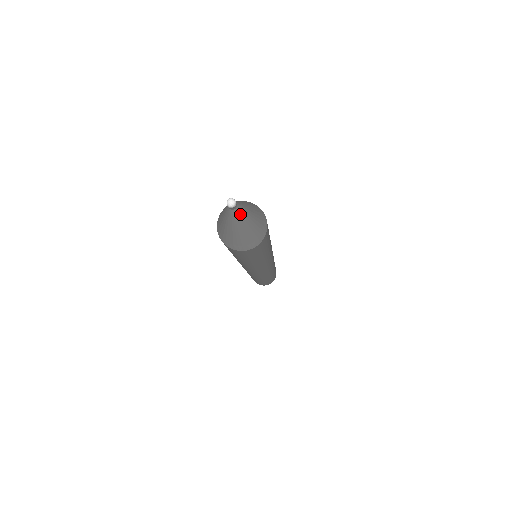
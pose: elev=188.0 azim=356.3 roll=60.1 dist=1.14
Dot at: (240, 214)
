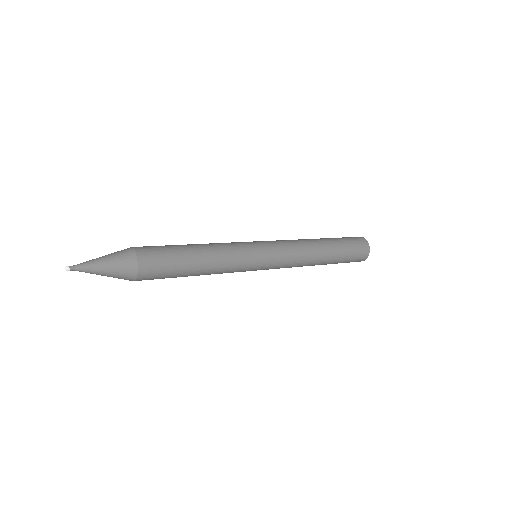
Dot at: occluded
